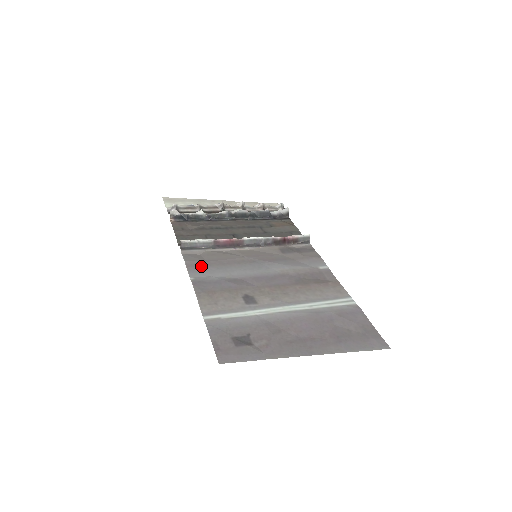
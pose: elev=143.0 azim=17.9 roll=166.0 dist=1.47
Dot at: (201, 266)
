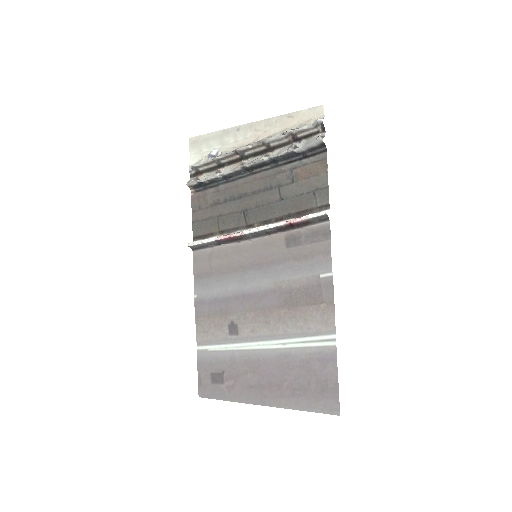
Dot at: (204, 278)
